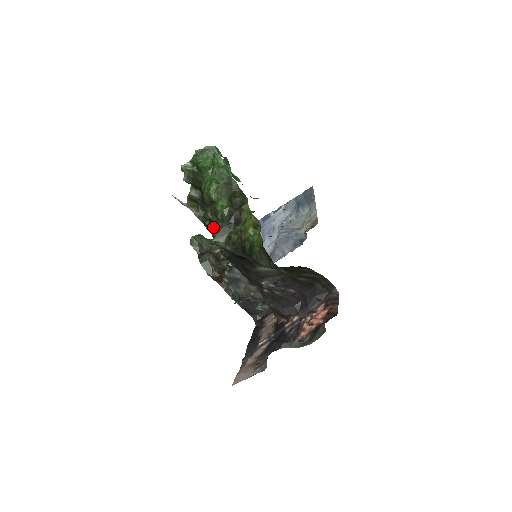
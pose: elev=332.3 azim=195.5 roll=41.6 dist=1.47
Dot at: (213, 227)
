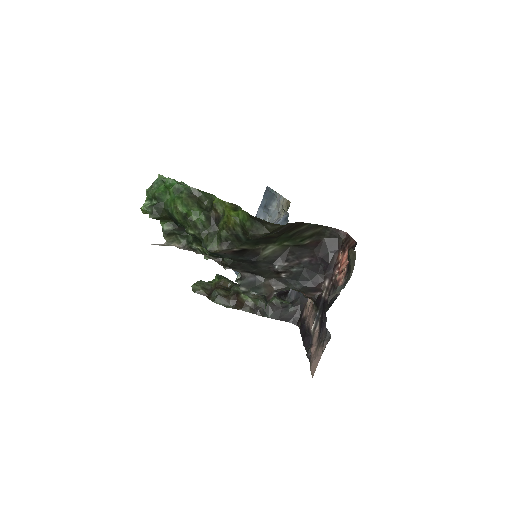
Dot at: (201, 244)
